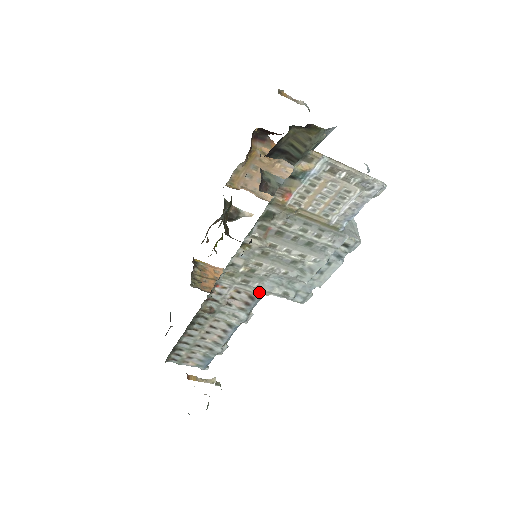
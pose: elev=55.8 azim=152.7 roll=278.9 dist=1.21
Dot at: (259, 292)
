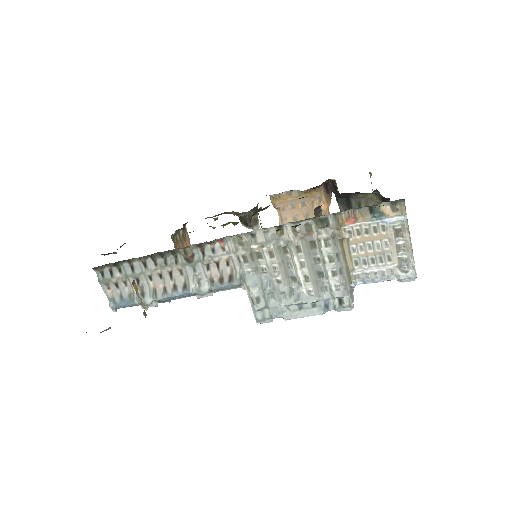
Dot at: (241, 279)
